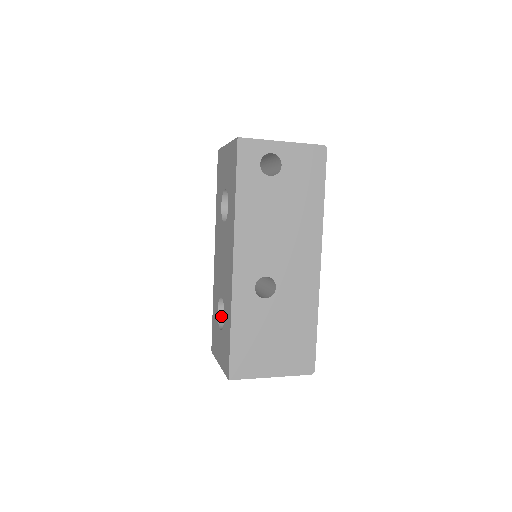
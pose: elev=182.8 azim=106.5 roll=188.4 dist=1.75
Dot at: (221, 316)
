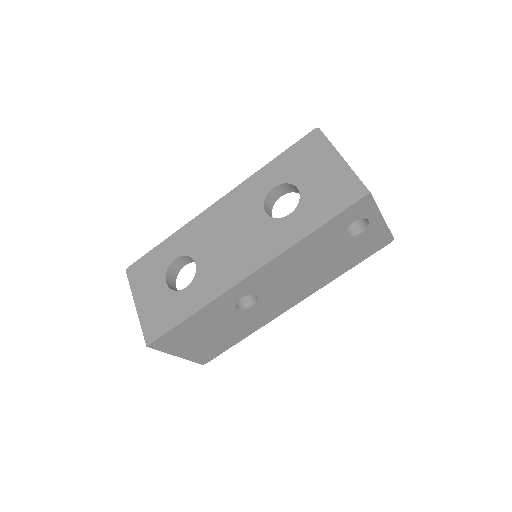
Dot at: (173, 265)
